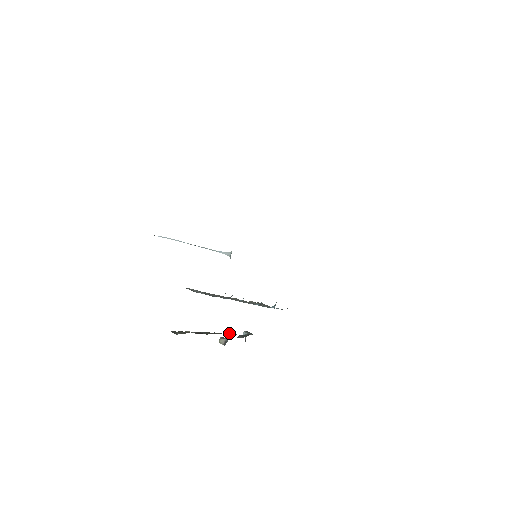
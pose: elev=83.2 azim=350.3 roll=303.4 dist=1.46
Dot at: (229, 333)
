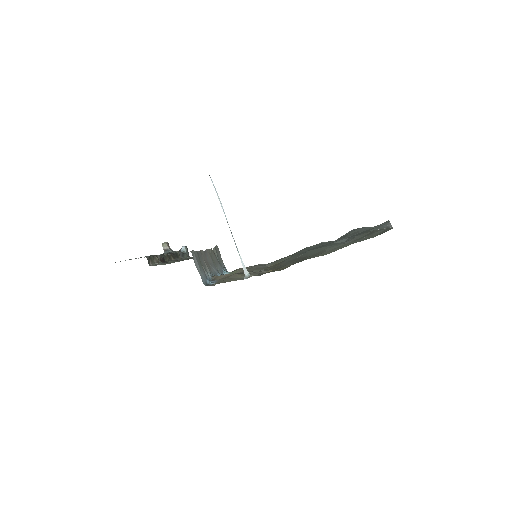
Dot at: (177, 255)
